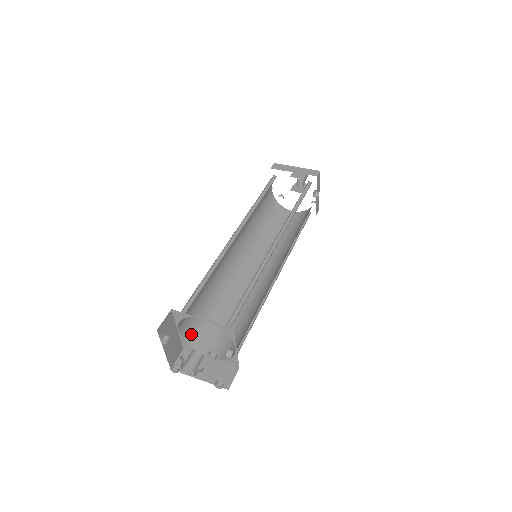
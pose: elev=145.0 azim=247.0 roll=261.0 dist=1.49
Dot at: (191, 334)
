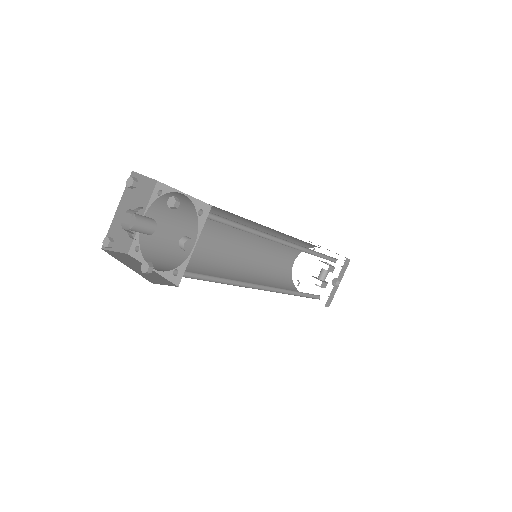
Dot at: (149, 242)
